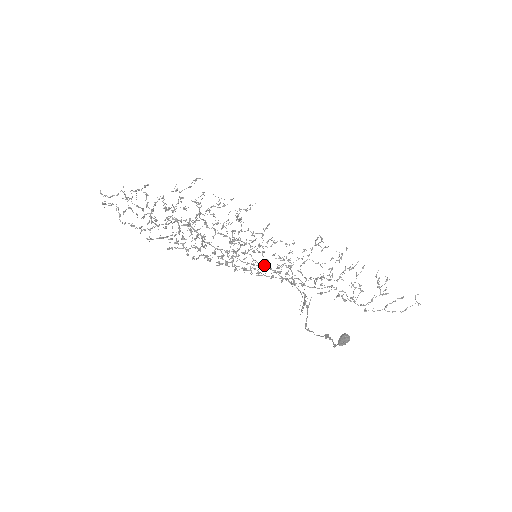
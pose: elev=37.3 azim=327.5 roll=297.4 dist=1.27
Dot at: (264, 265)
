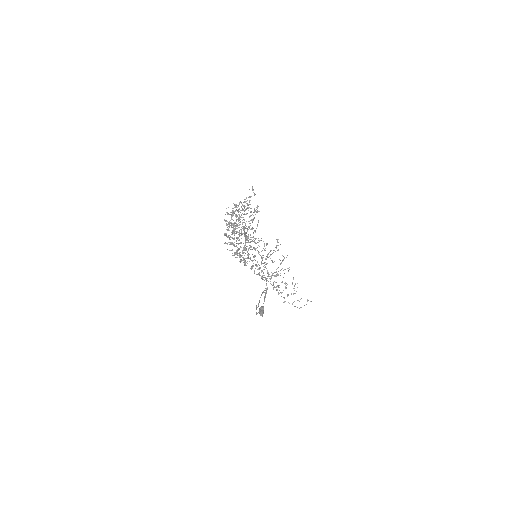
Dot at: occluded
